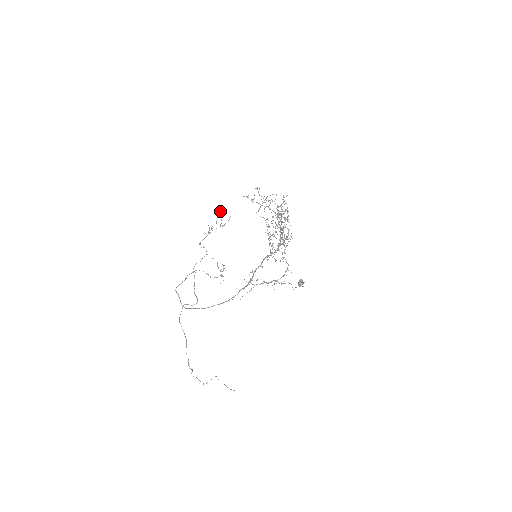
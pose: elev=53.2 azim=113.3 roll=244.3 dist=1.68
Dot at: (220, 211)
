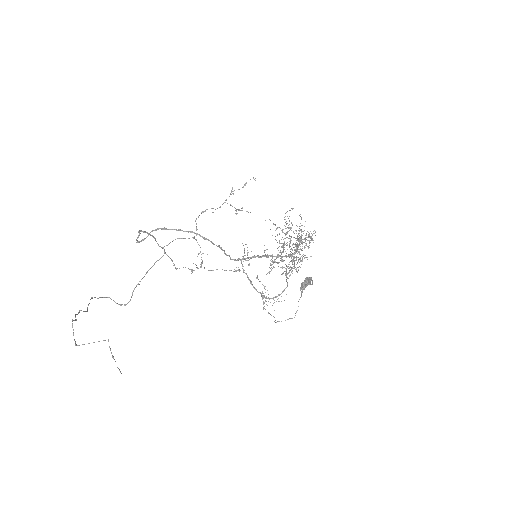
Dot at: occluded
